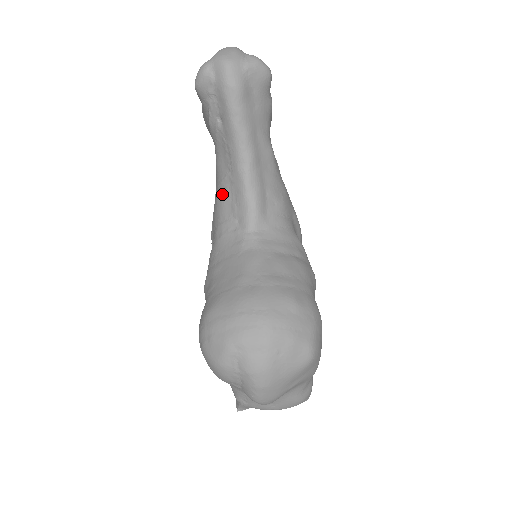
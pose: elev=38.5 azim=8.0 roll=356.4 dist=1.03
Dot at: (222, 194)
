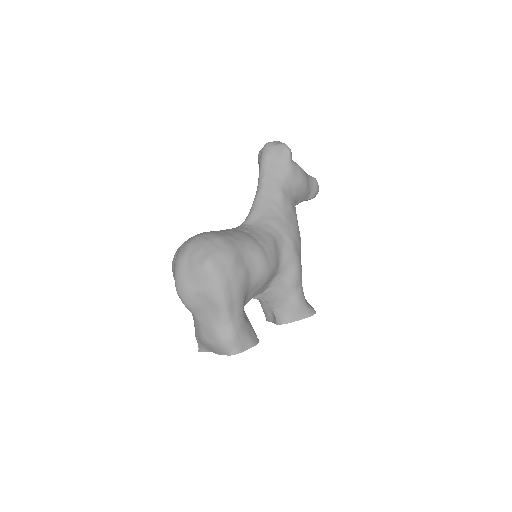
Dot at: occluded
